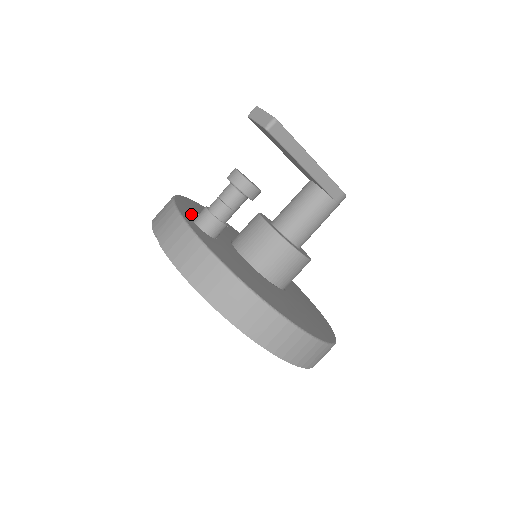
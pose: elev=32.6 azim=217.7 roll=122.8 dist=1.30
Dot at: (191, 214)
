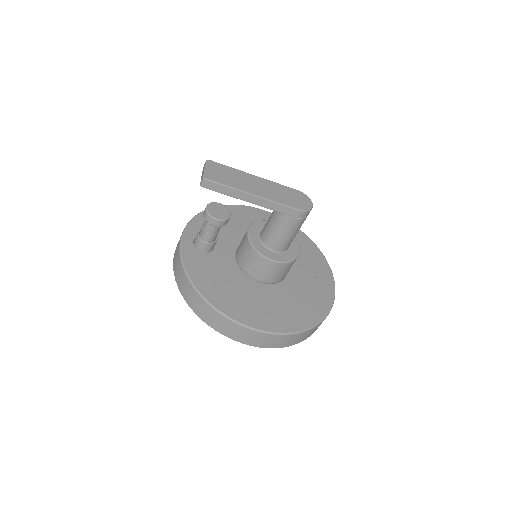
Dot at: occluded
